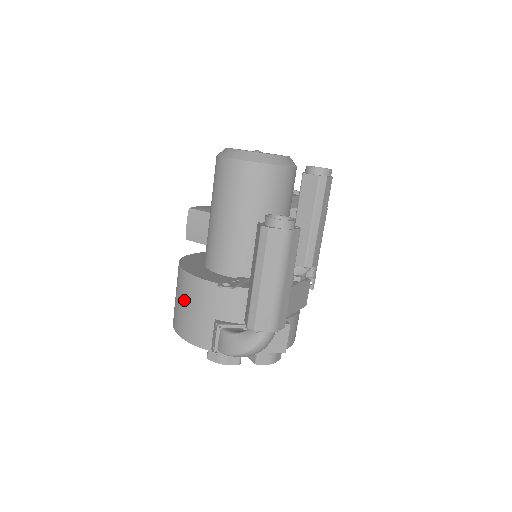
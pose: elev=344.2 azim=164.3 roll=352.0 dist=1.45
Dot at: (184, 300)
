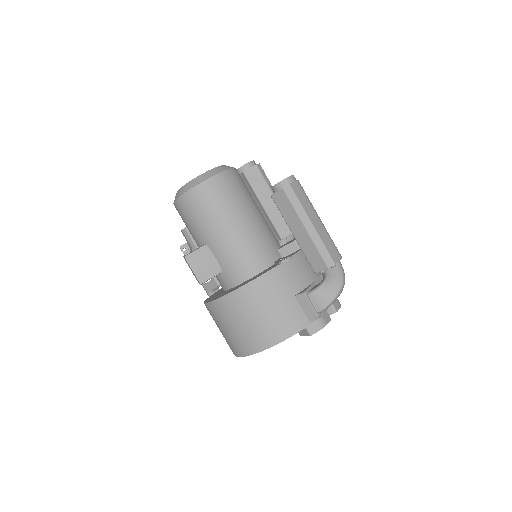
Dot at: (257, 311)
